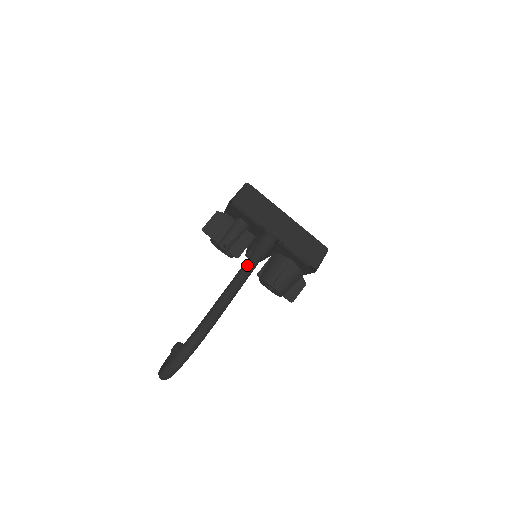
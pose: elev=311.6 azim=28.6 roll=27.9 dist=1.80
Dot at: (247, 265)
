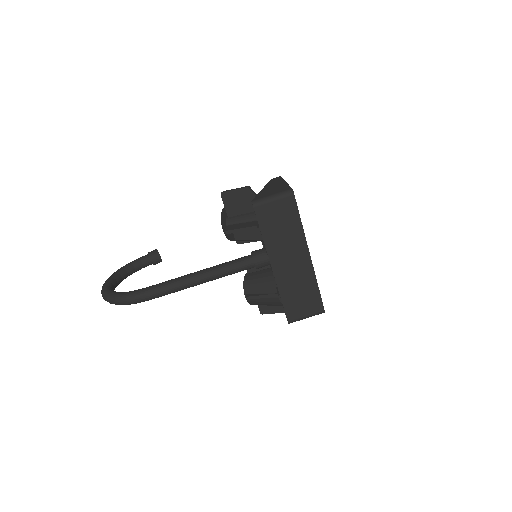
Dot at: (228, 267)
